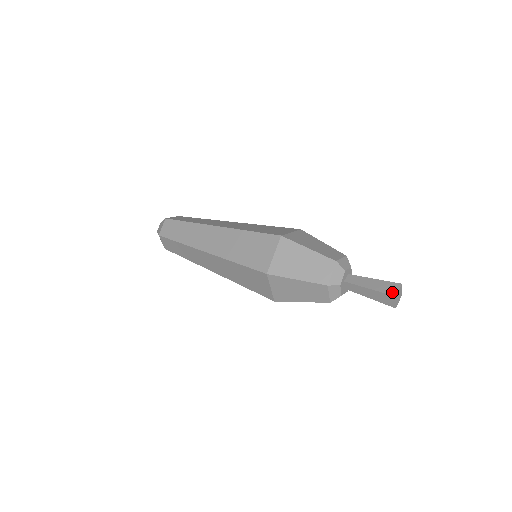
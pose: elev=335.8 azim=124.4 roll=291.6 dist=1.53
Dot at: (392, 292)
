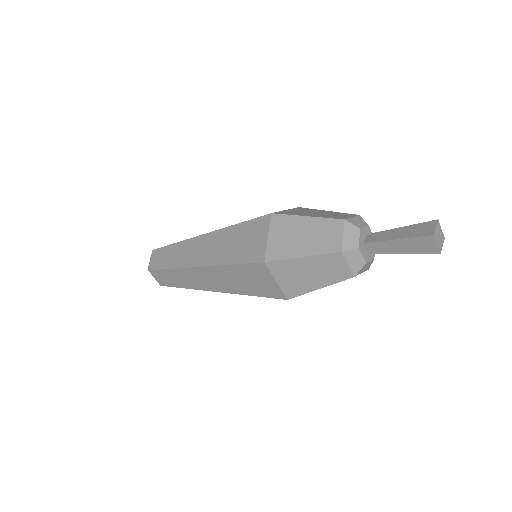
Dot at: (427, 232)
